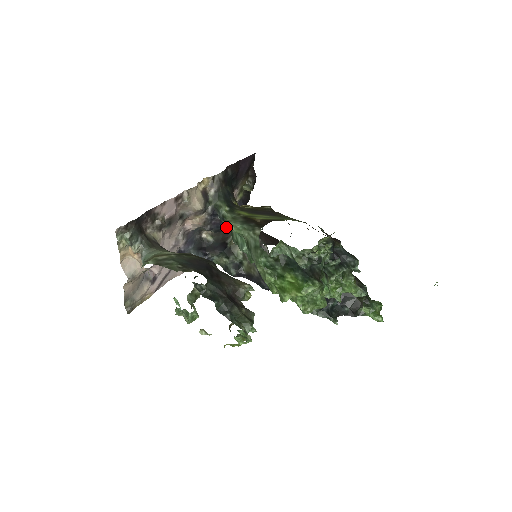
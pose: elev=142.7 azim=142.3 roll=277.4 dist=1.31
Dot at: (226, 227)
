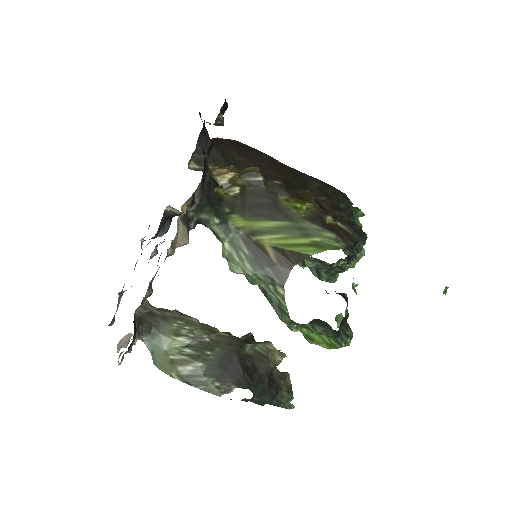
Dot at: (230, 266)
